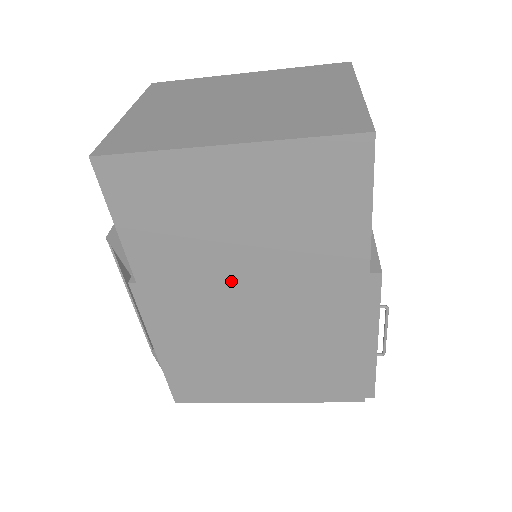
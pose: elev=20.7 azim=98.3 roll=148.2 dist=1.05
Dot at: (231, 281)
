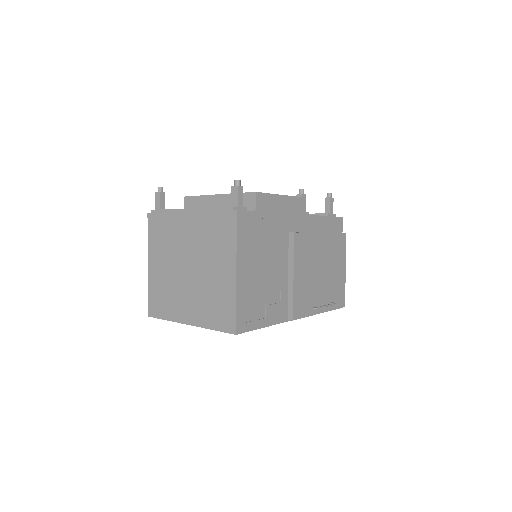
Dot at: occluded
